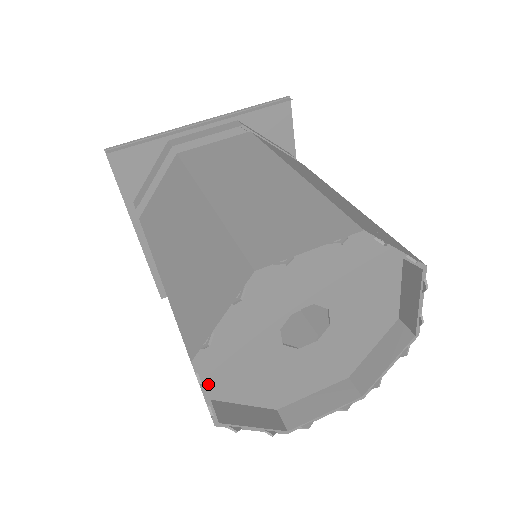
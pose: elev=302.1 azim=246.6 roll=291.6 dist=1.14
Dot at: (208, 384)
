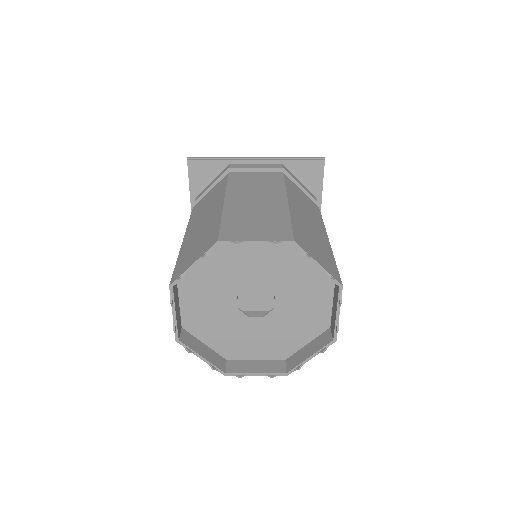
Dot at: (182, 315)
